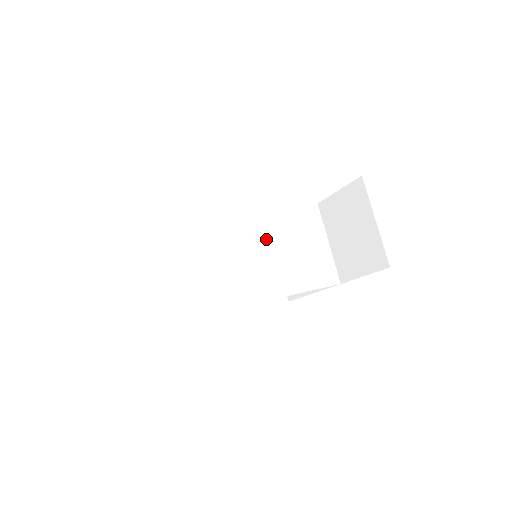
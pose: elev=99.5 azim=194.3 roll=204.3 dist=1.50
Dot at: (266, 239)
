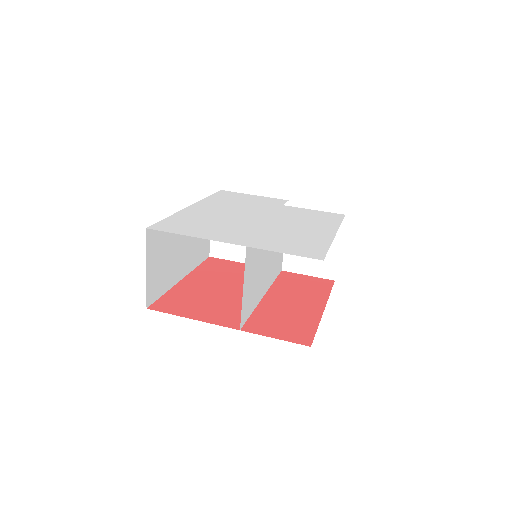
Dot at: occluded
